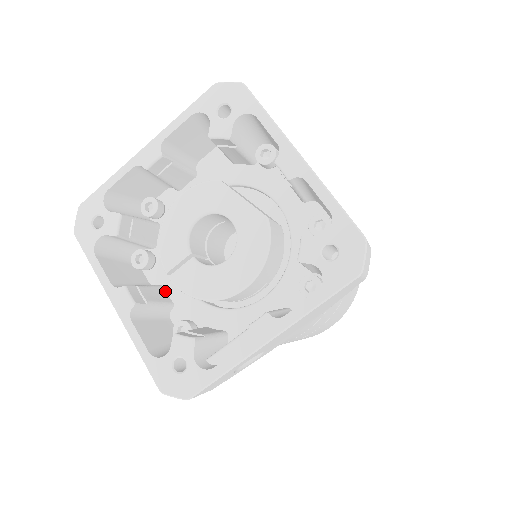
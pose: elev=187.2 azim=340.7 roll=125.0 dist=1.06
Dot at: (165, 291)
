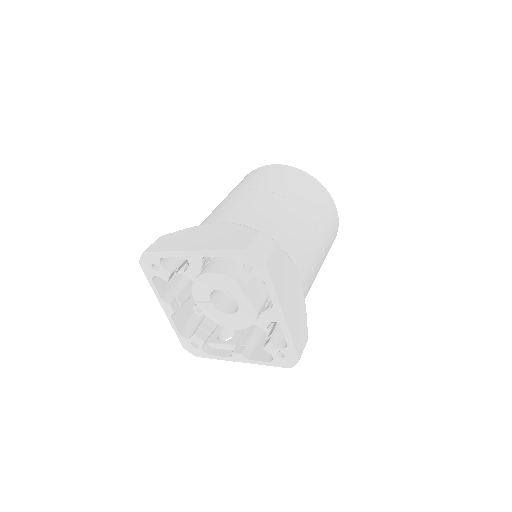
Dot at: (192, 283)
